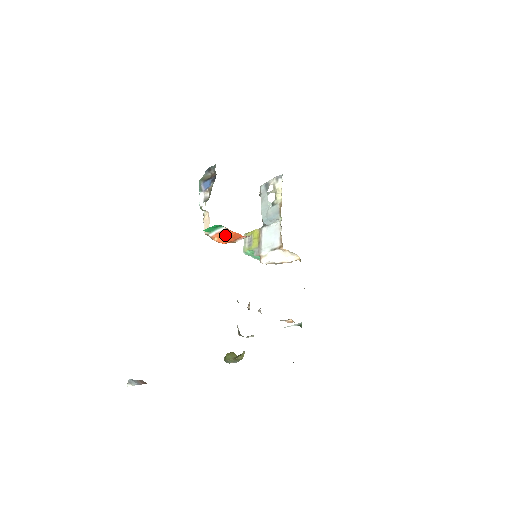
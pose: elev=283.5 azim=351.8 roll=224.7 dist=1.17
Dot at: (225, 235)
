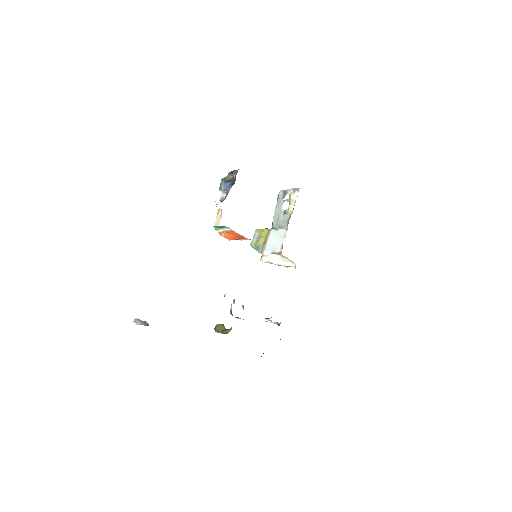
Dot at: (231, 234)
